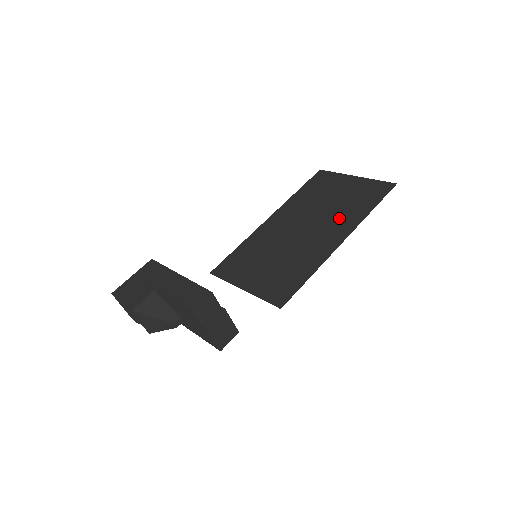
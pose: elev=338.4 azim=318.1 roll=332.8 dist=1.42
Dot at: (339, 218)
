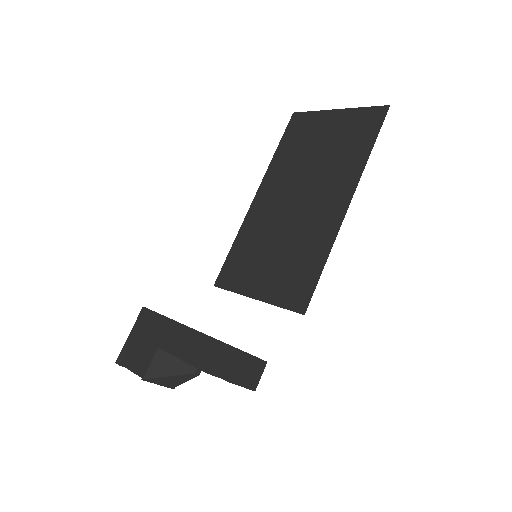
Dot at: (335, 174)
